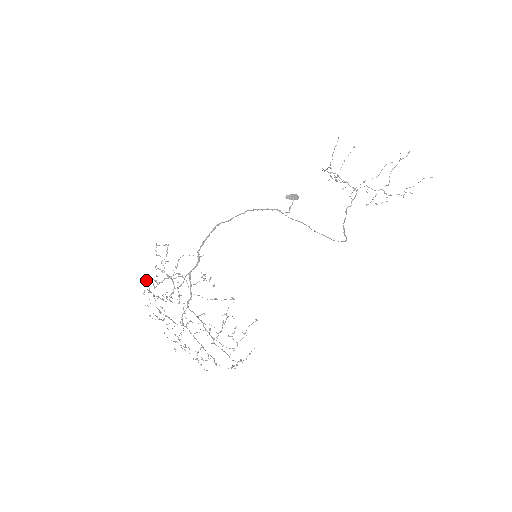
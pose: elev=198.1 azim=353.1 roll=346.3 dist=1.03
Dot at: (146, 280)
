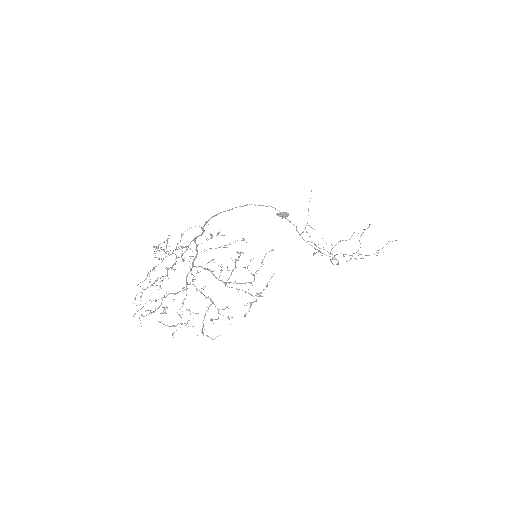
Dot at: occluded
